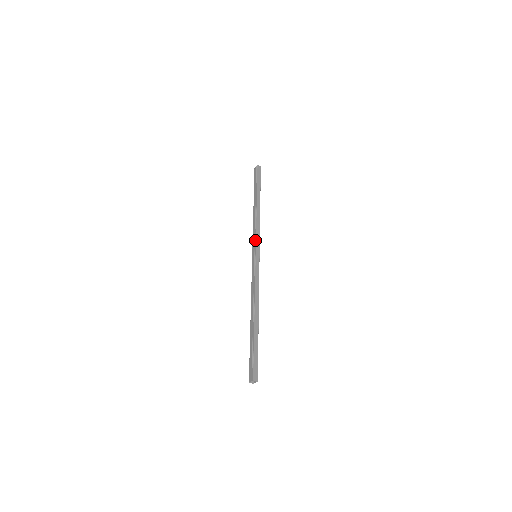
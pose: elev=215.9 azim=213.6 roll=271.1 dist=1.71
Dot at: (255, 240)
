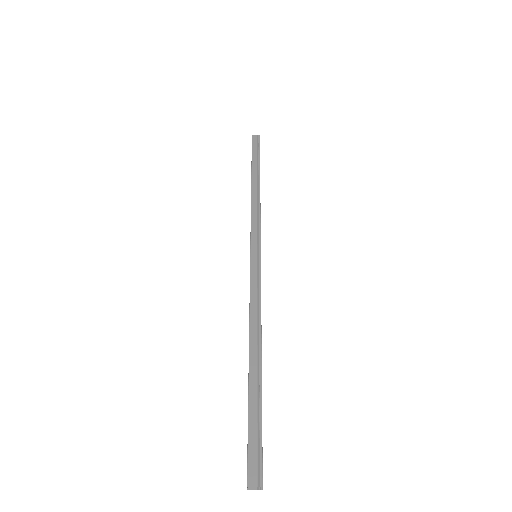
Dot at: (260, 232)
